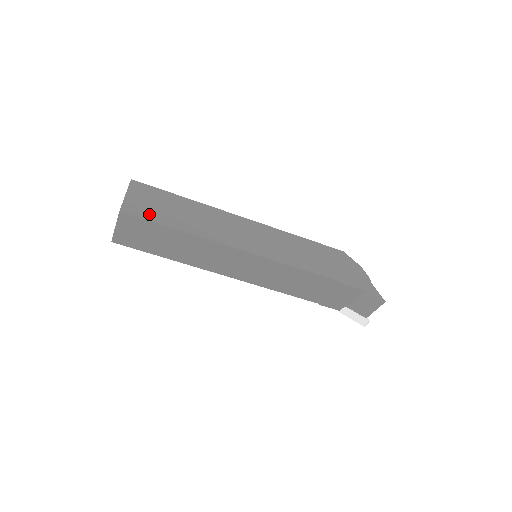
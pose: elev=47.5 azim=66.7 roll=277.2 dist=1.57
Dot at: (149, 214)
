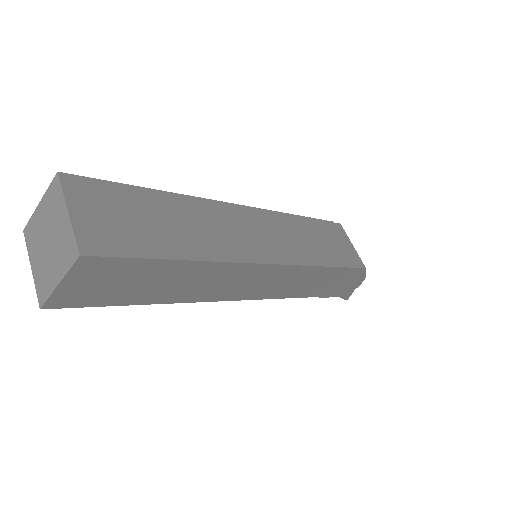
Dot at: (99, 299)
